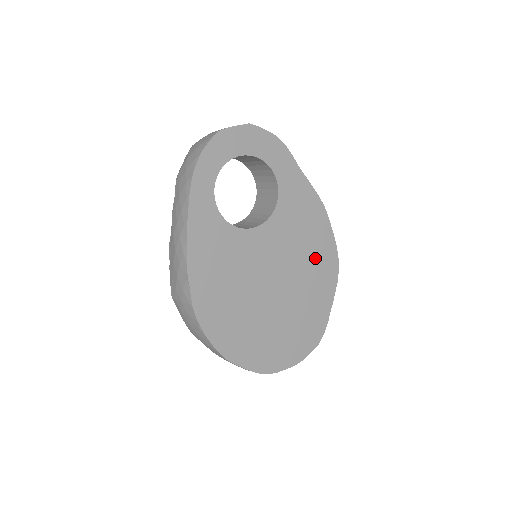
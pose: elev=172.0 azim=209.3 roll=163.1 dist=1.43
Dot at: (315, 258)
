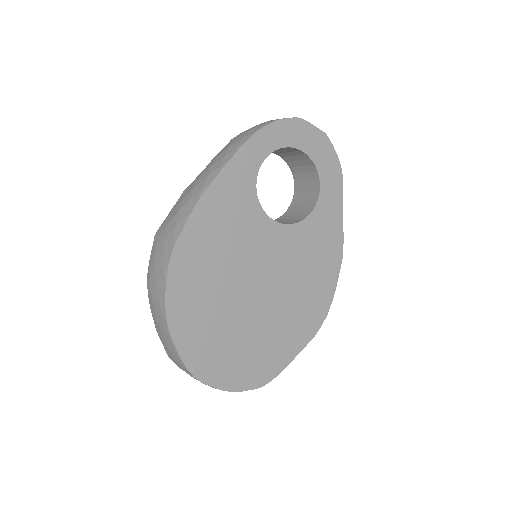
Dot at: (308, 296)
